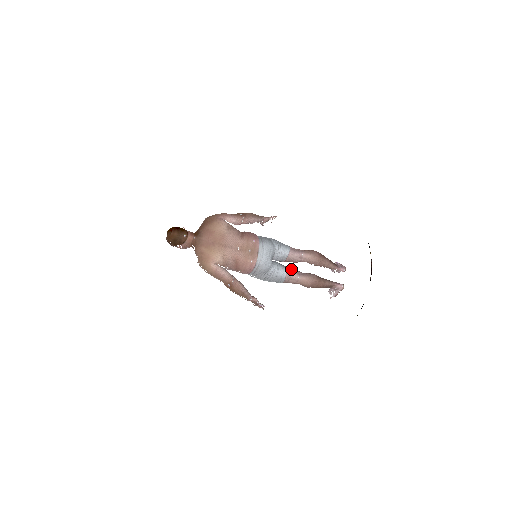
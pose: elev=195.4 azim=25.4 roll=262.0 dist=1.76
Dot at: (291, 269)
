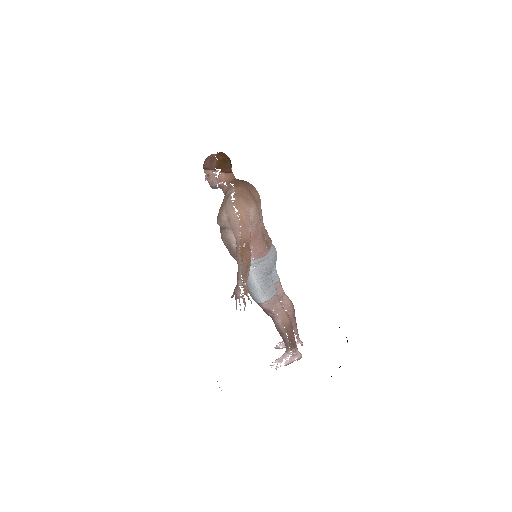
Dot at: occluded
